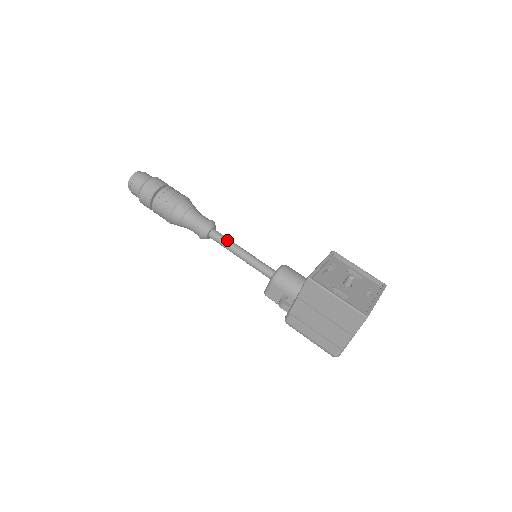
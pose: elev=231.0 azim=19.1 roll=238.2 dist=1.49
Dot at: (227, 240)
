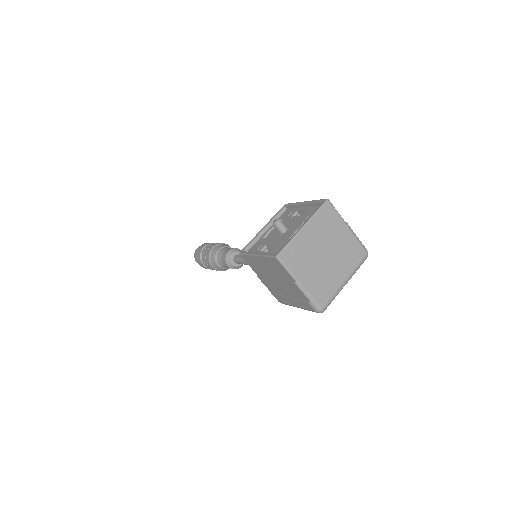
Dot at: (242, 258)
